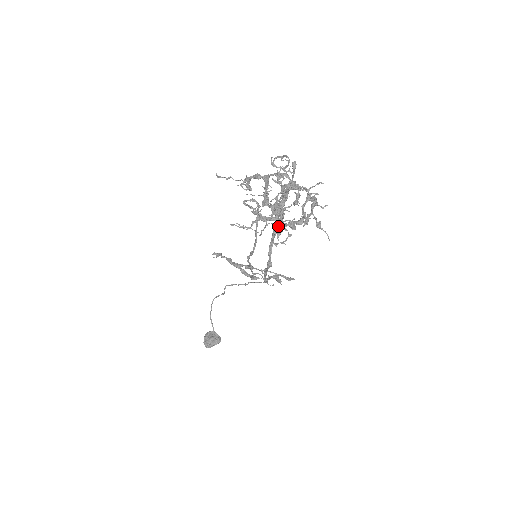
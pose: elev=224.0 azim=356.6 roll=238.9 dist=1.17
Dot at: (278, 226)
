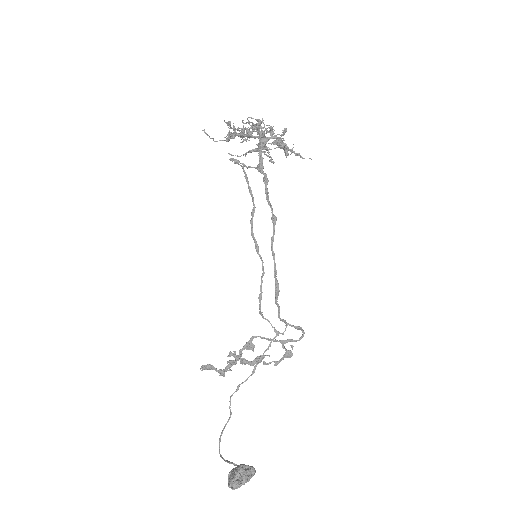
Dot at: occluded
